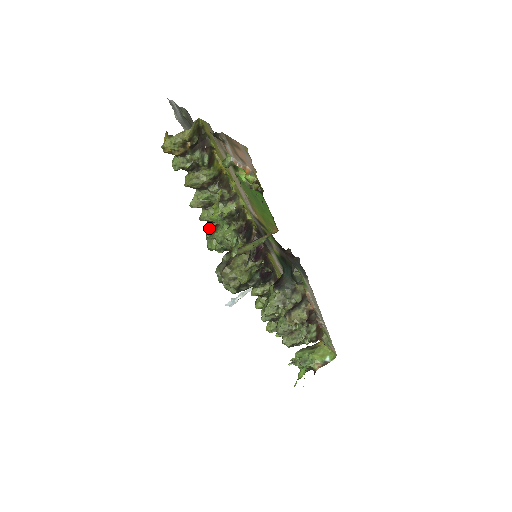
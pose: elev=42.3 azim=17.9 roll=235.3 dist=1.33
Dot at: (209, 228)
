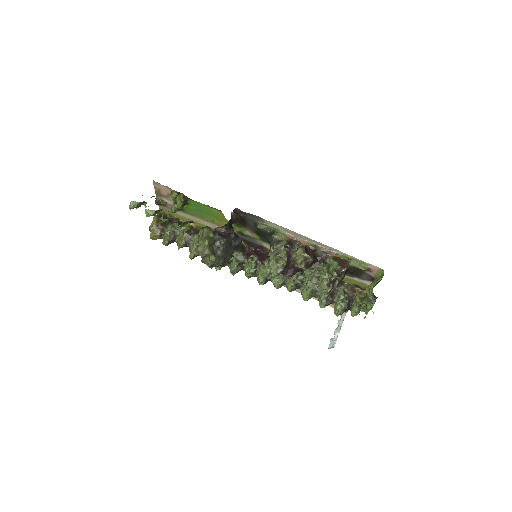
Dot at: occluded
